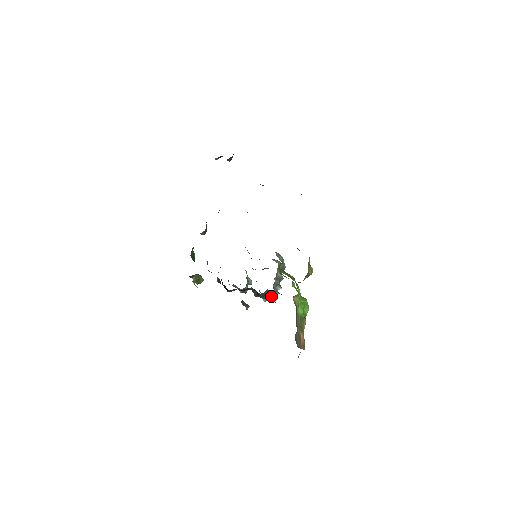
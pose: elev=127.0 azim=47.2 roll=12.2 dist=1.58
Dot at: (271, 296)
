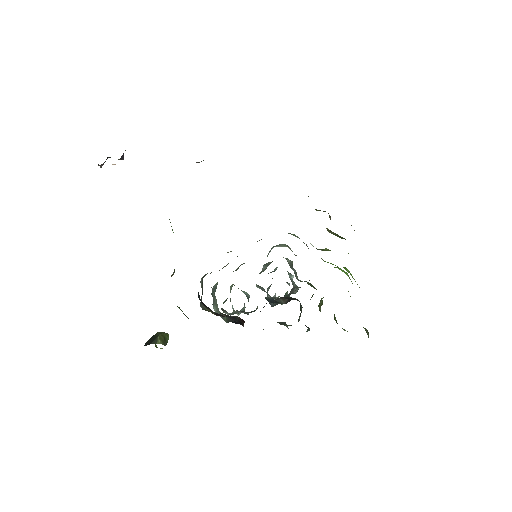
Dot at: occluded
